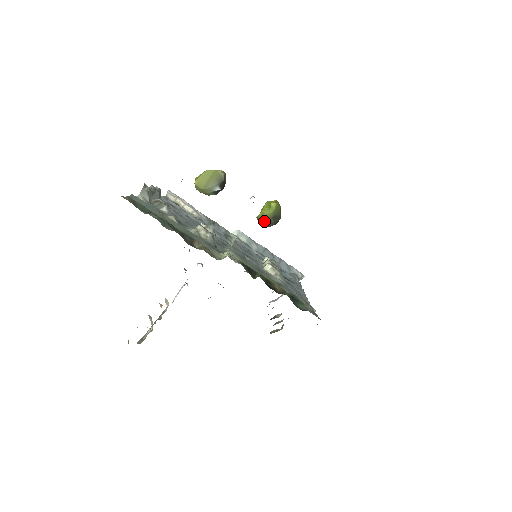
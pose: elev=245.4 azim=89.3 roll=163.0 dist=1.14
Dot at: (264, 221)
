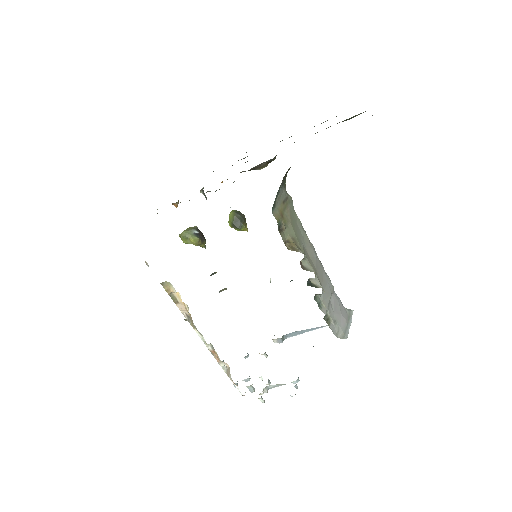
Dot at: (233, 219)
